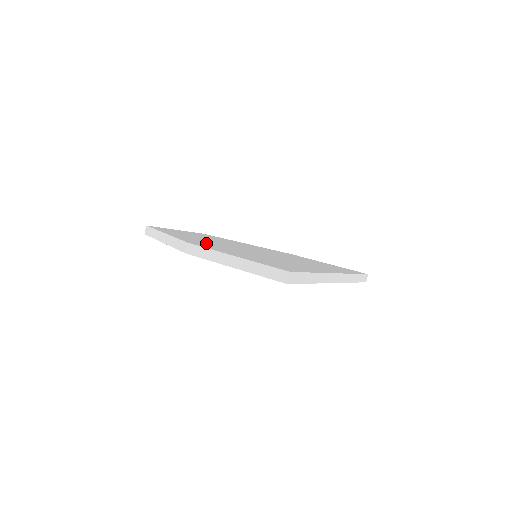
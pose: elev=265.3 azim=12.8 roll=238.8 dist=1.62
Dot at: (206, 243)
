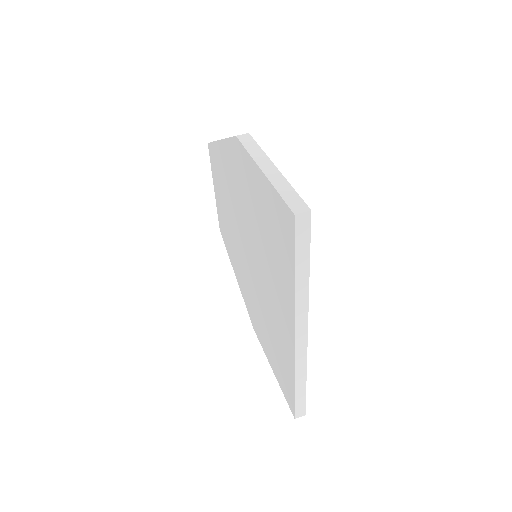
Dot at: occluded
